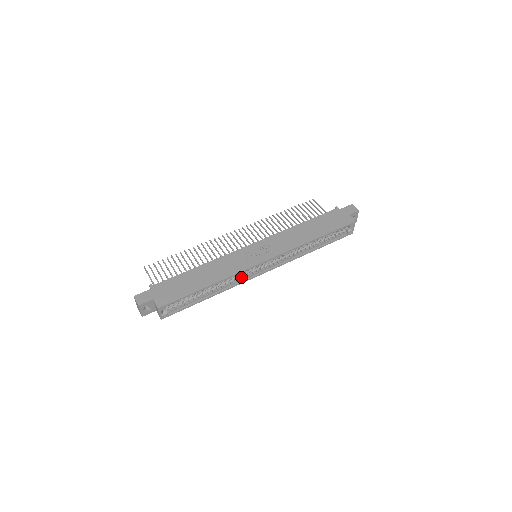
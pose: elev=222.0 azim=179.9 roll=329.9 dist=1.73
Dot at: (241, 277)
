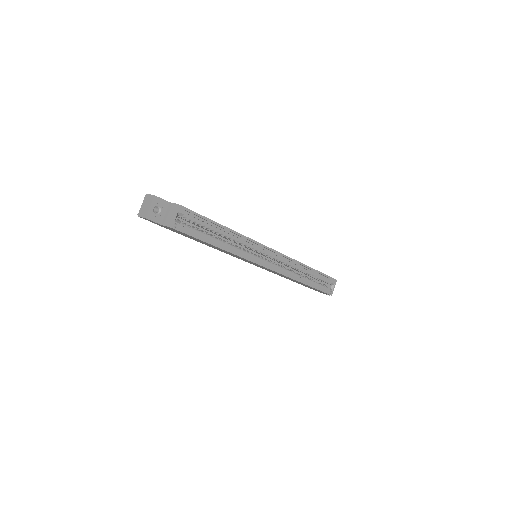
Dot at: (248, 254)
